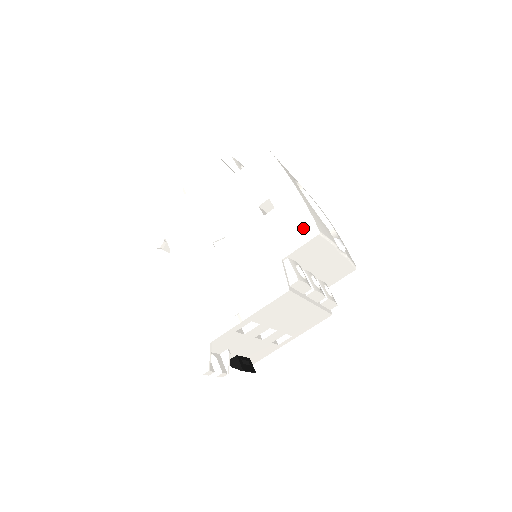
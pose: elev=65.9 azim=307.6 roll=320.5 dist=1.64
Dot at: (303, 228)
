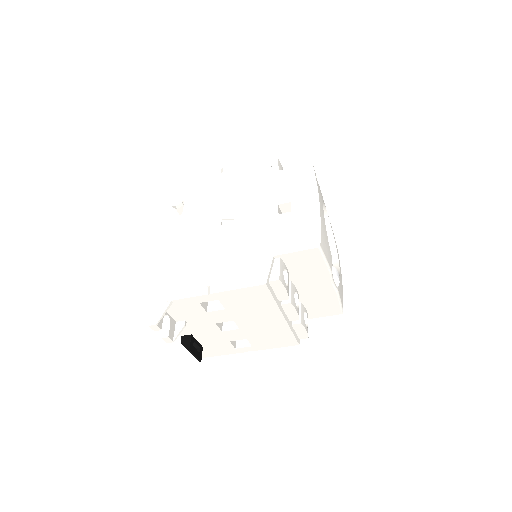
Dot at: (307, 237)
